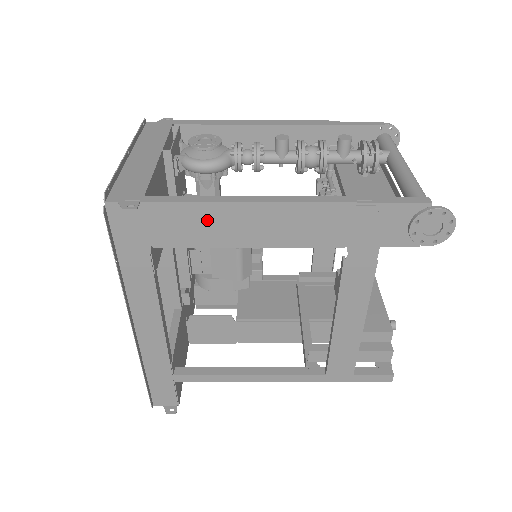
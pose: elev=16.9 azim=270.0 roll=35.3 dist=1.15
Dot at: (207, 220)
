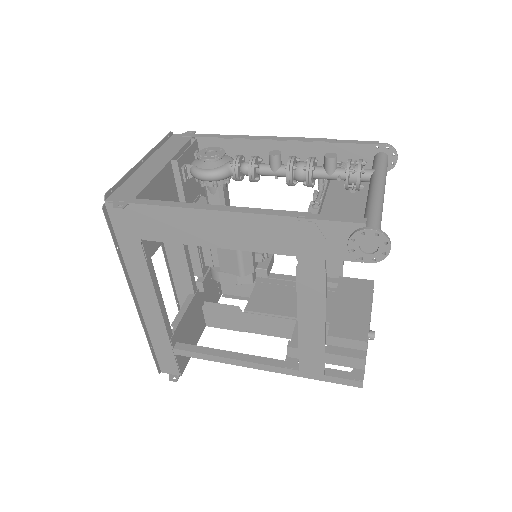
Dot at: (179, 222)
